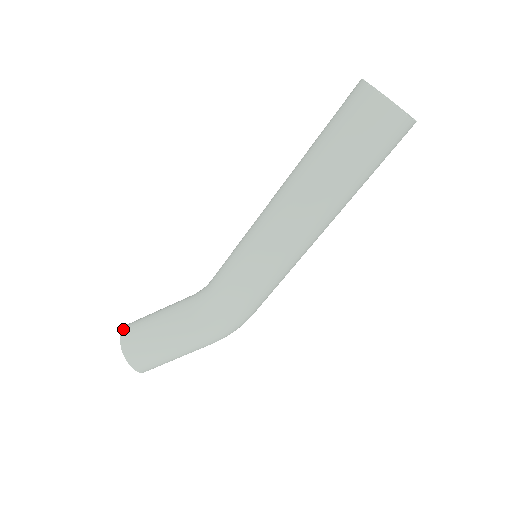
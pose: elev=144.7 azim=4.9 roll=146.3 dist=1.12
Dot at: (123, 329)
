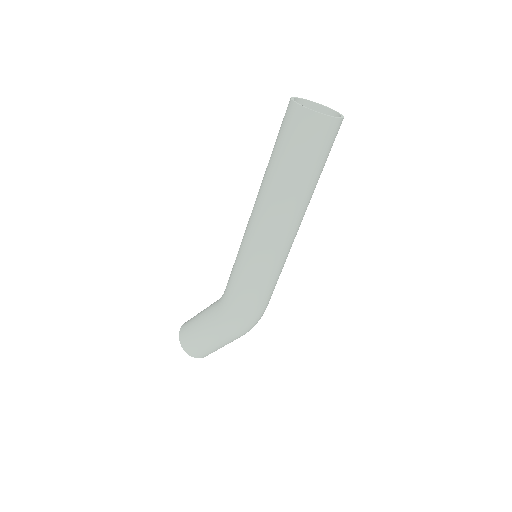
Dot at: occluded
